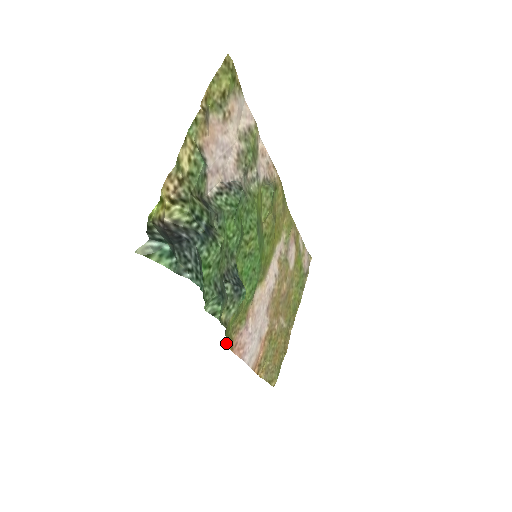
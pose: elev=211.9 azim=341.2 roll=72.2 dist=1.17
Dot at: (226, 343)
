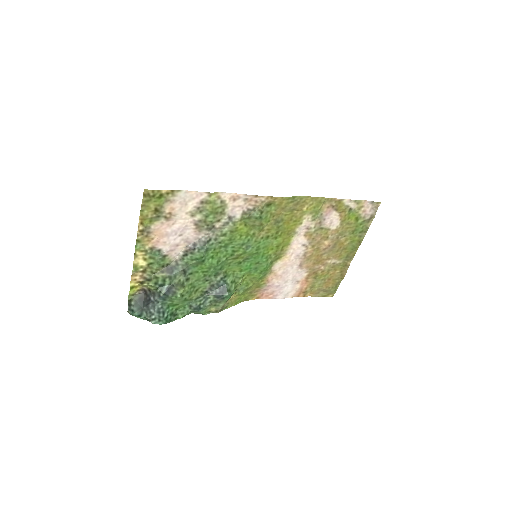
Dot at: (246, 300)
